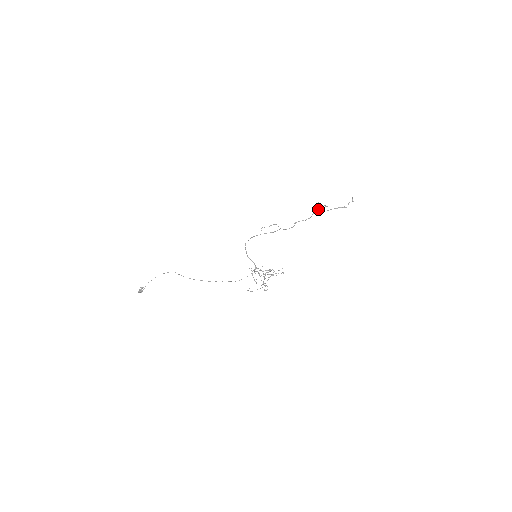
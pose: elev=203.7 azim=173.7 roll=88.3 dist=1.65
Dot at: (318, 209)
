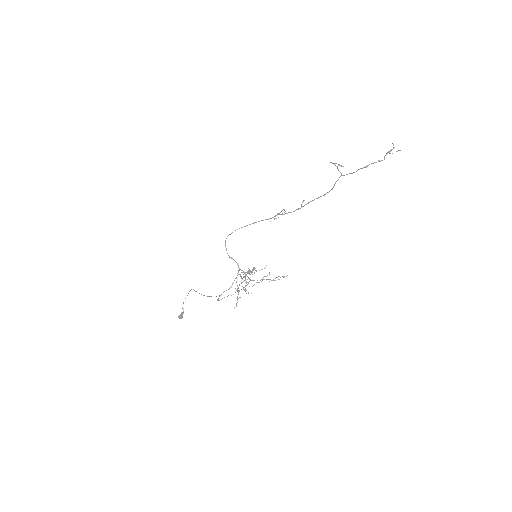
Dot at: occluded
